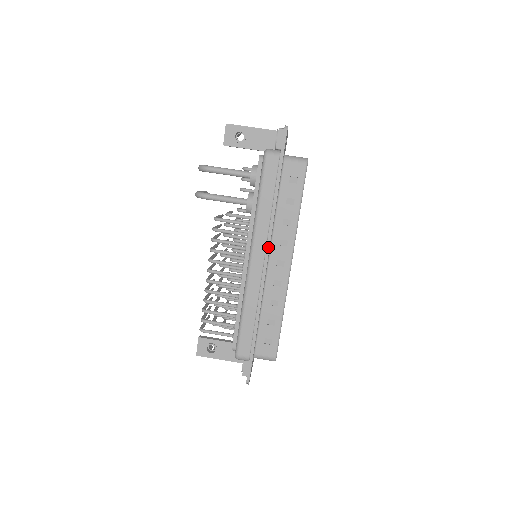
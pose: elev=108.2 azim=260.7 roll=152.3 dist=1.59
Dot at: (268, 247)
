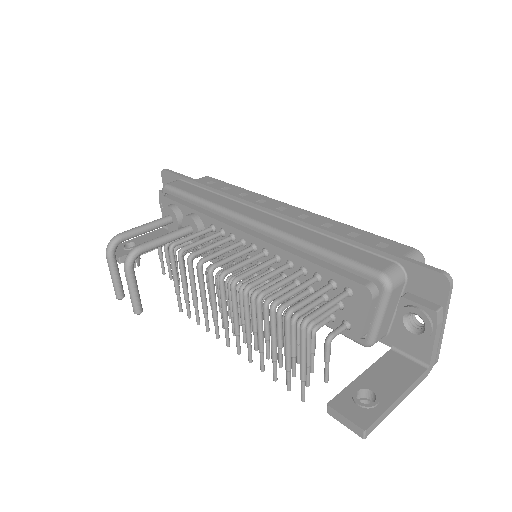
Dot at: (251, 201)
